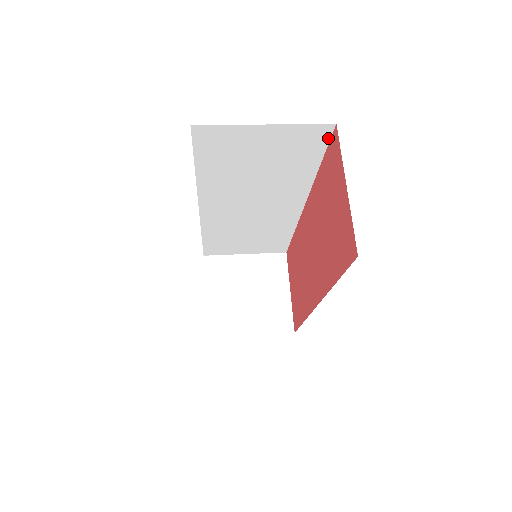
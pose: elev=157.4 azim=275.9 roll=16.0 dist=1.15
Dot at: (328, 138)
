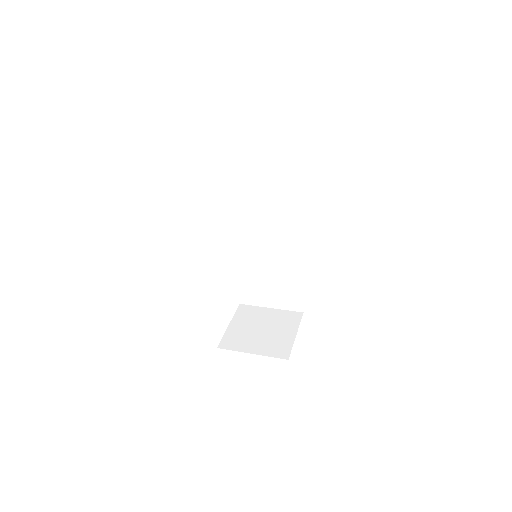
Dot at: (300, 163)
